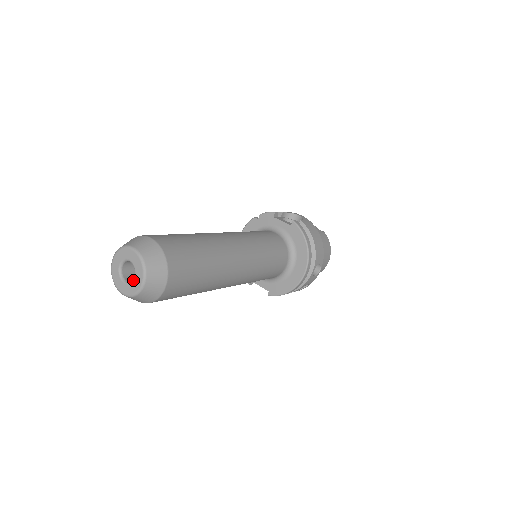
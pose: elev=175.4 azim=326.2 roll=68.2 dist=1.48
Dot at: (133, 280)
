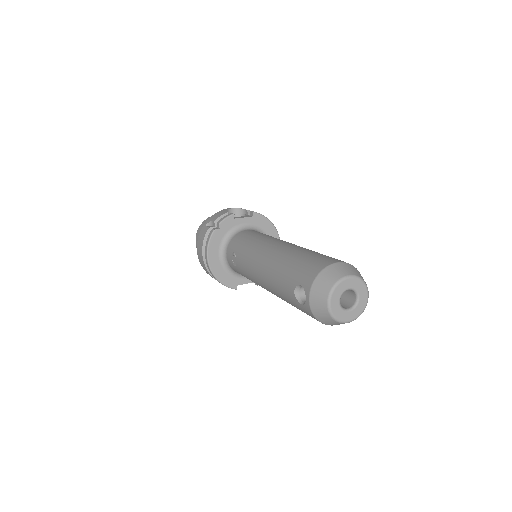
Dot at: (359, 301)
